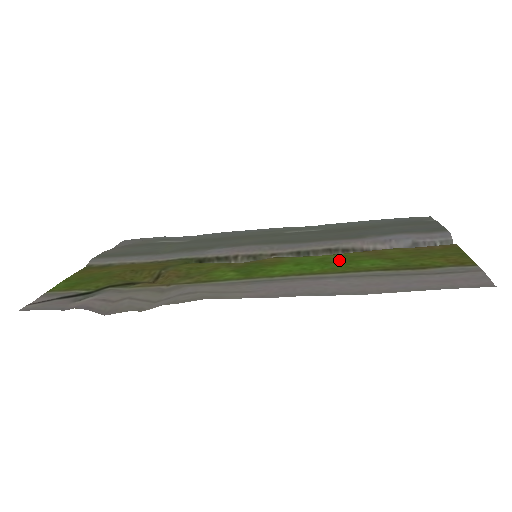
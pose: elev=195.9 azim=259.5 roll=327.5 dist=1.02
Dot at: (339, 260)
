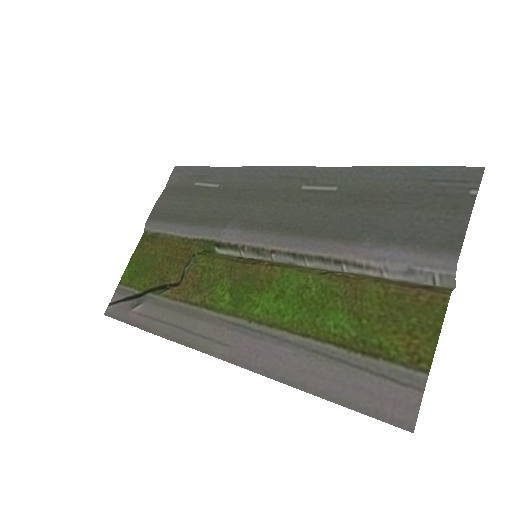
Dot at: (314, 300)
